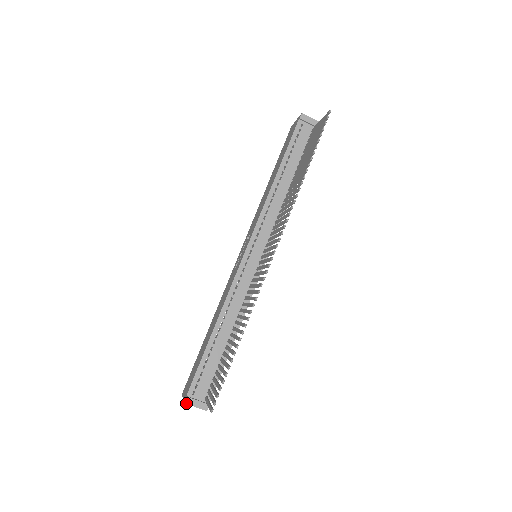
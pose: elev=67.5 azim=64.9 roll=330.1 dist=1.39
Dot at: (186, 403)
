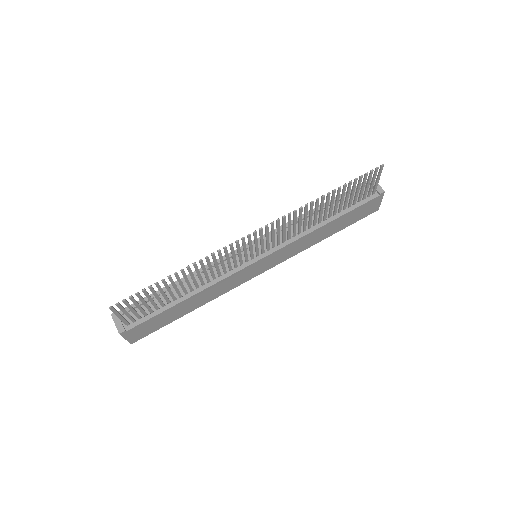
Dot at: (112, 315)
